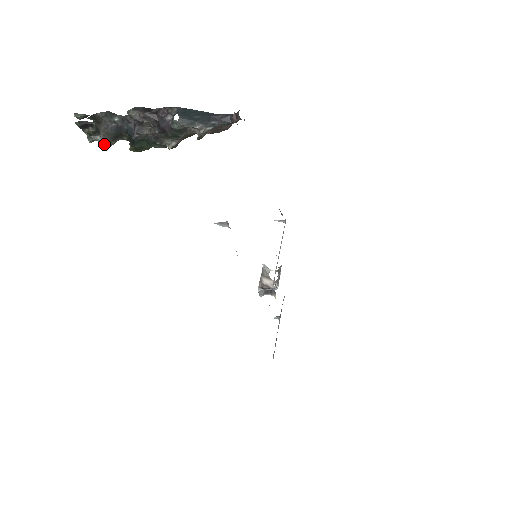
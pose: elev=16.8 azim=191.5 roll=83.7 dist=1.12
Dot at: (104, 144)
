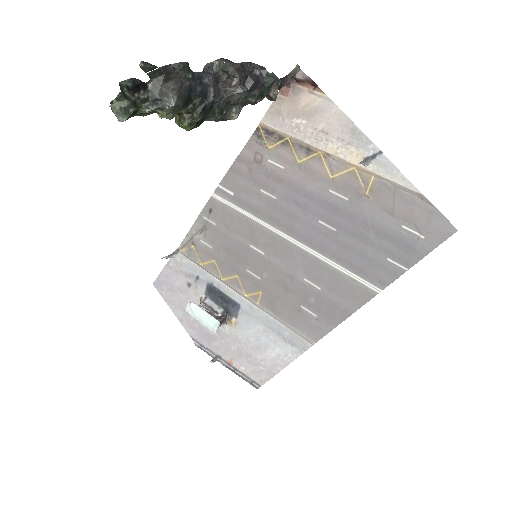
Dot at: (170, 114)
